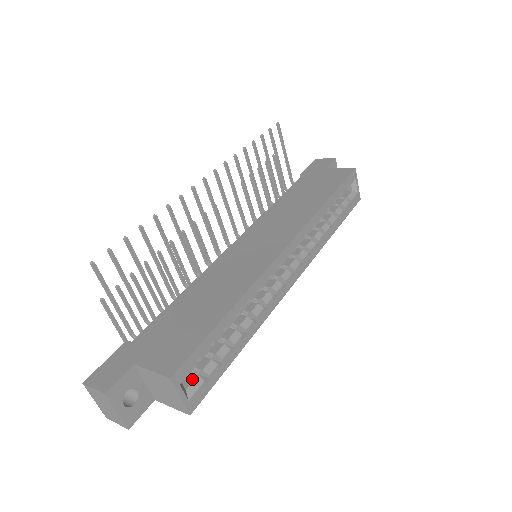
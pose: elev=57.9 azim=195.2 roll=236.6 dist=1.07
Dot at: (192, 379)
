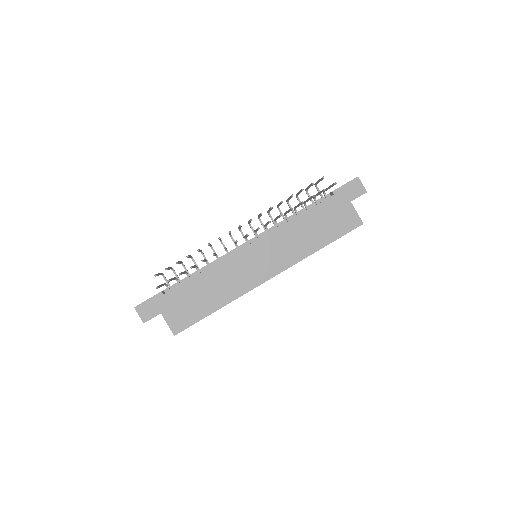
Dot at: occluded
